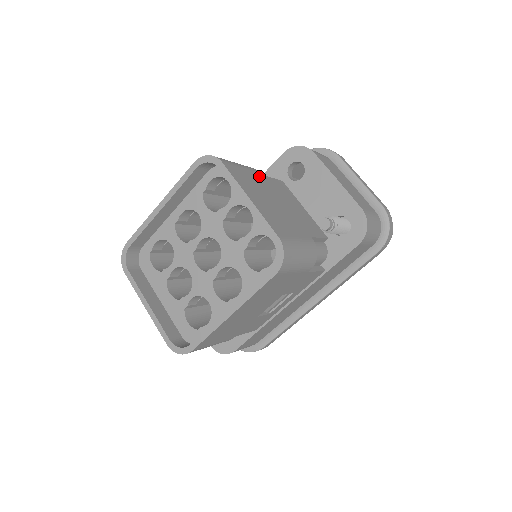
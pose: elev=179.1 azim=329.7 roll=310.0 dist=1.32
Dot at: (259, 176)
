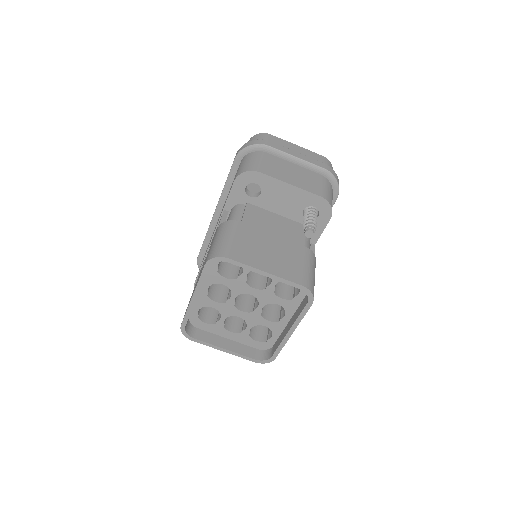
Dot at: (243, 229)
